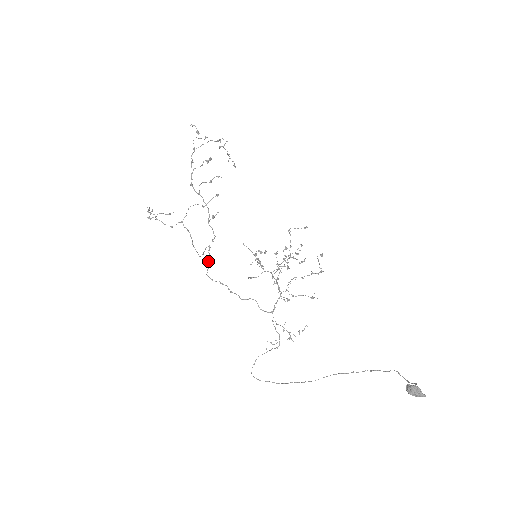
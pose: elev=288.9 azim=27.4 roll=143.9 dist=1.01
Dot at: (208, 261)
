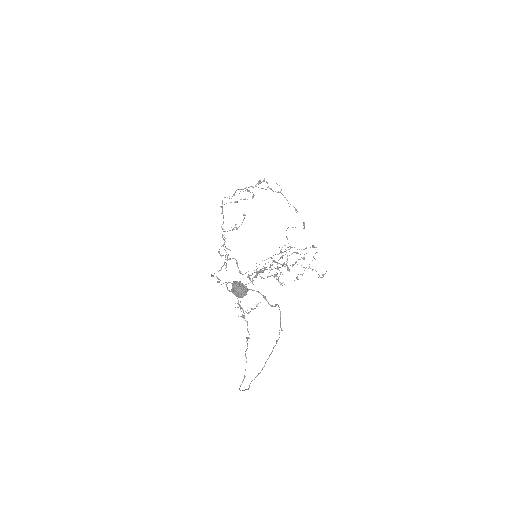
Dot at: occluded
